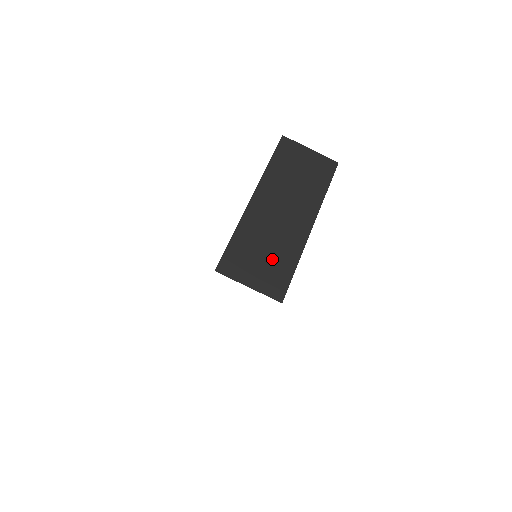
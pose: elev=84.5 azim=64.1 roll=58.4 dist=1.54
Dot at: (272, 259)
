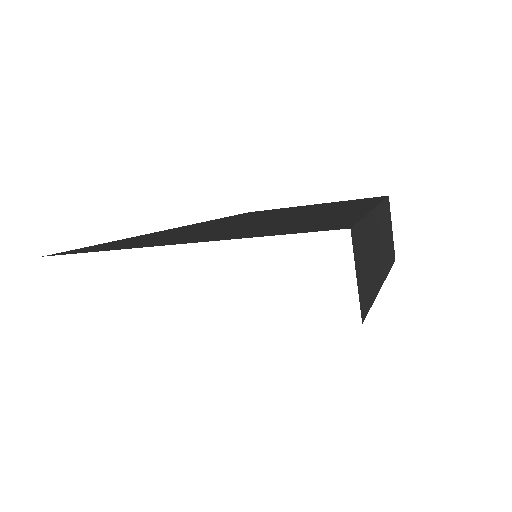
Dot at: (368, 276)
